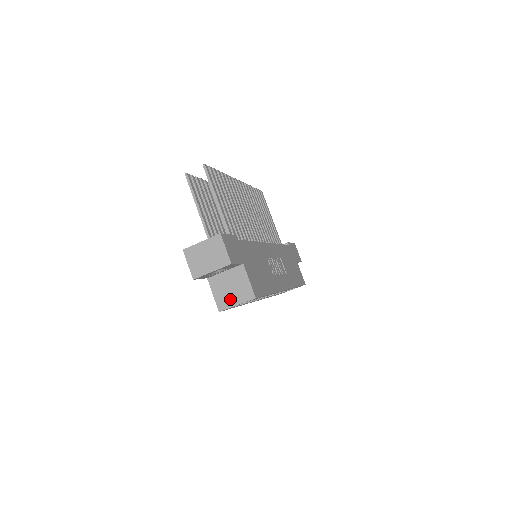
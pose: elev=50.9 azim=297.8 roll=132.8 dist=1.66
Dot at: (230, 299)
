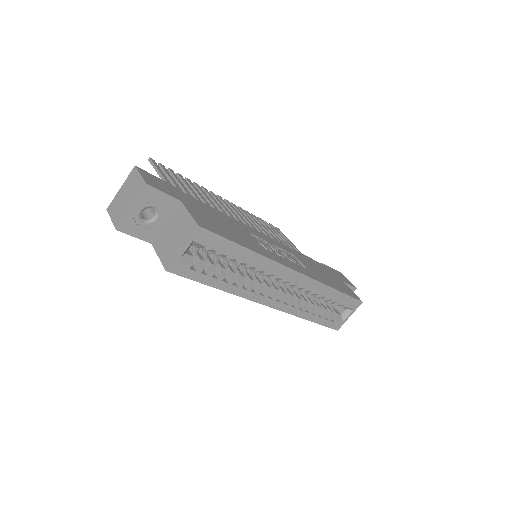
Dot at: (174, 248)
